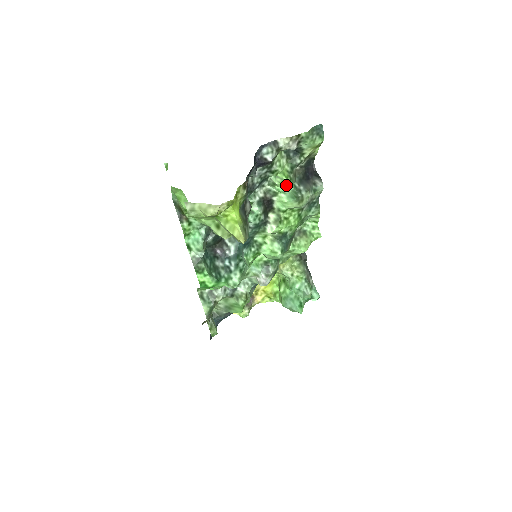
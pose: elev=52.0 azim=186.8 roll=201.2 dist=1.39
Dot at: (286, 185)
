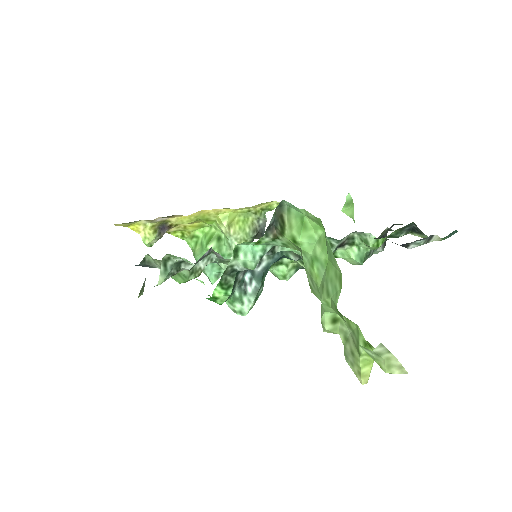
Dot at: (370, 247)
